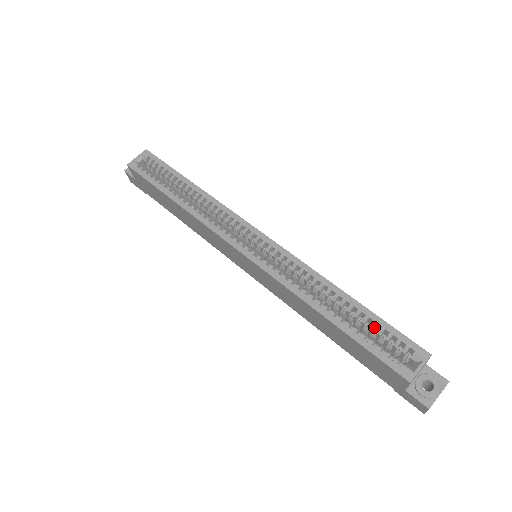
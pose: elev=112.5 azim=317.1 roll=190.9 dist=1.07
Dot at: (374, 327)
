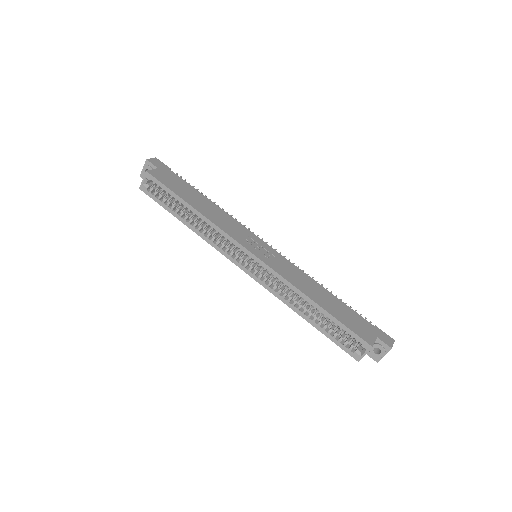
Dot at: (337, 324)
